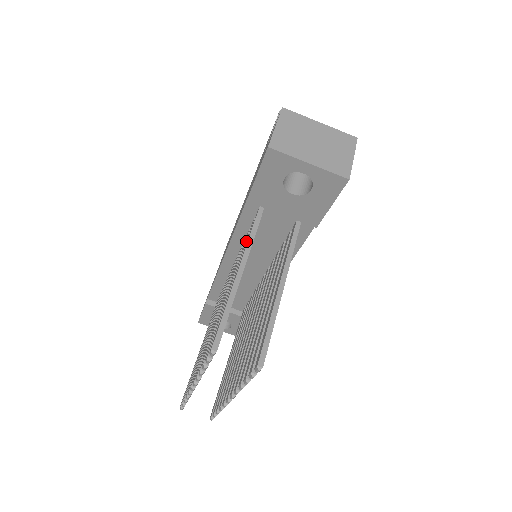
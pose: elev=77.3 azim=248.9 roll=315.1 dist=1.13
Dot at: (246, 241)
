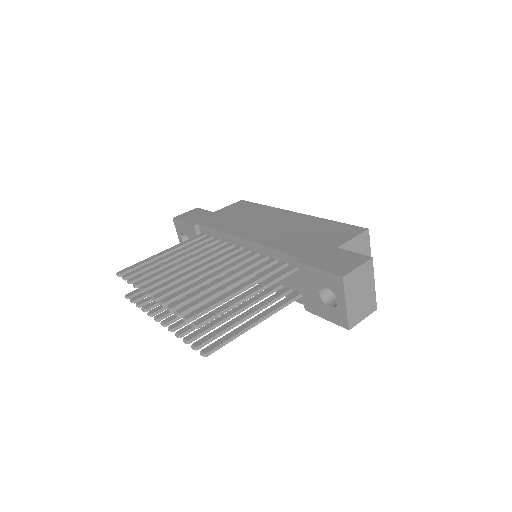
Dot at: (269, 273)
